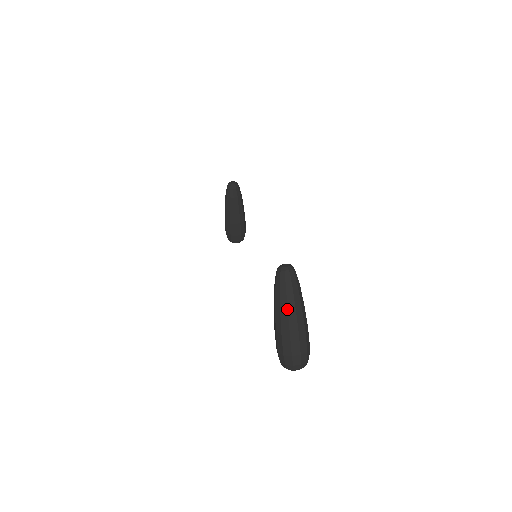
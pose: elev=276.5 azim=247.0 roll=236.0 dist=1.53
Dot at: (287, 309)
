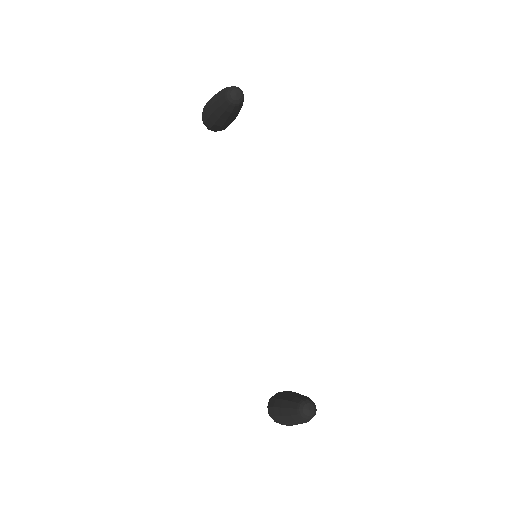
Dot at: occluded
